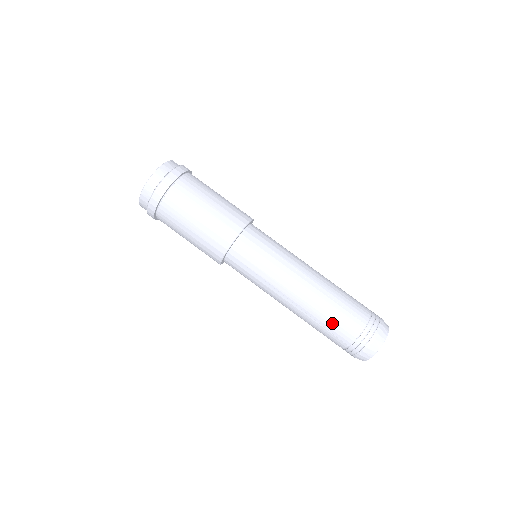
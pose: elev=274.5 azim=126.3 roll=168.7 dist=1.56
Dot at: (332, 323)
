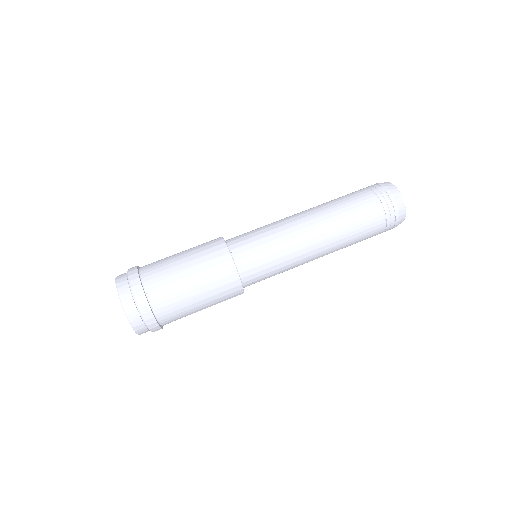
Dot at: (360, 237)
